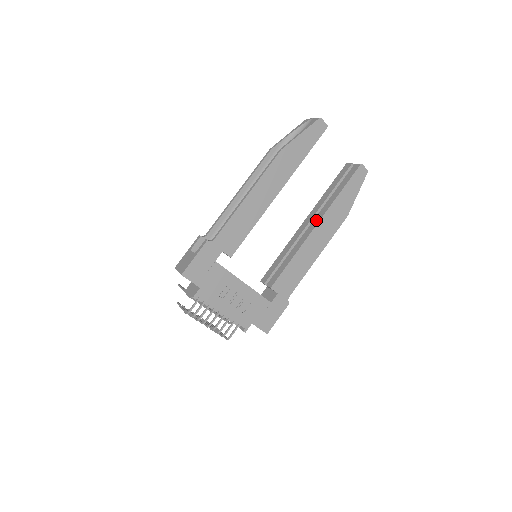
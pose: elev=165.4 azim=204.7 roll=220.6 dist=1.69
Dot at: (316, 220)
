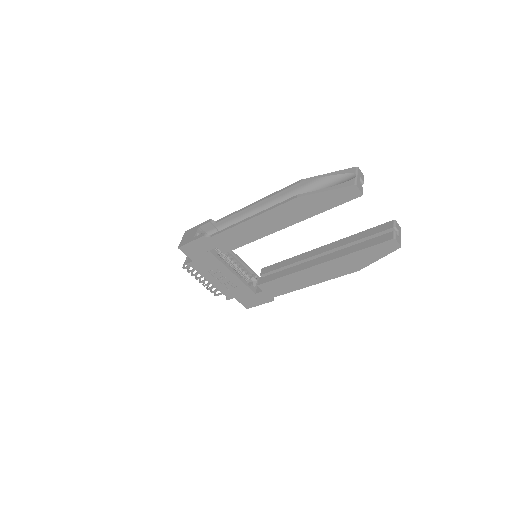
Dot at: (323, 259)
